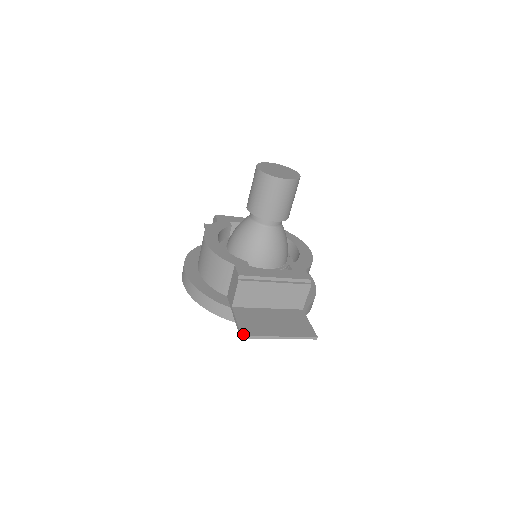
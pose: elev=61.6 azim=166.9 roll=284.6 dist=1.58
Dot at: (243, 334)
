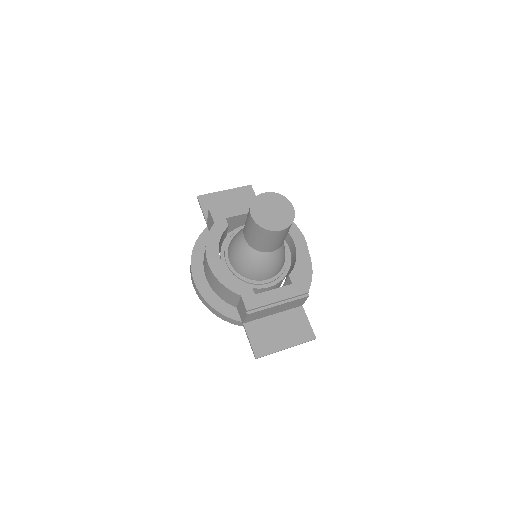
Dot at: (257, 356)
